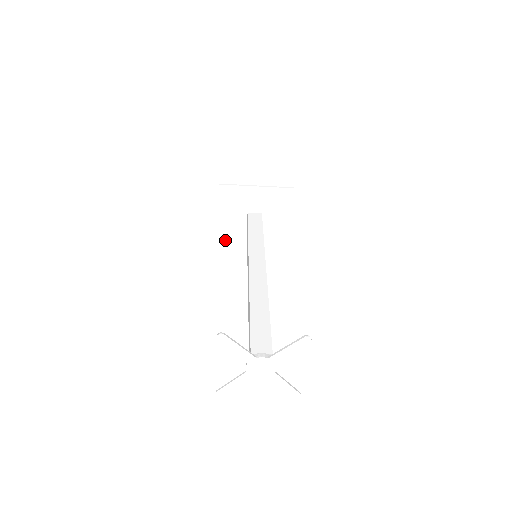
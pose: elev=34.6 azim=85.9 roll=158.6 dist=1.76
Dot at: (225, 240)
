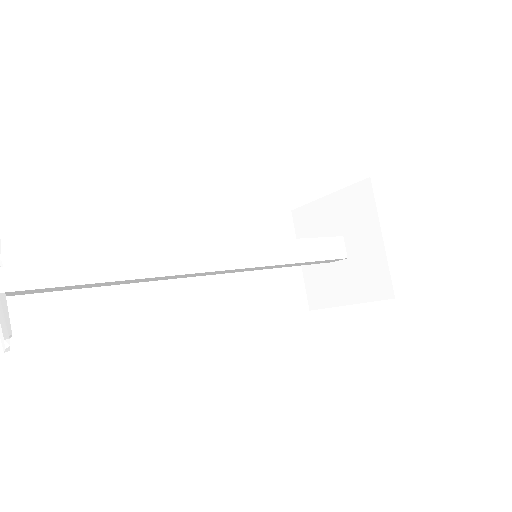
Dot at: (315, 295)
